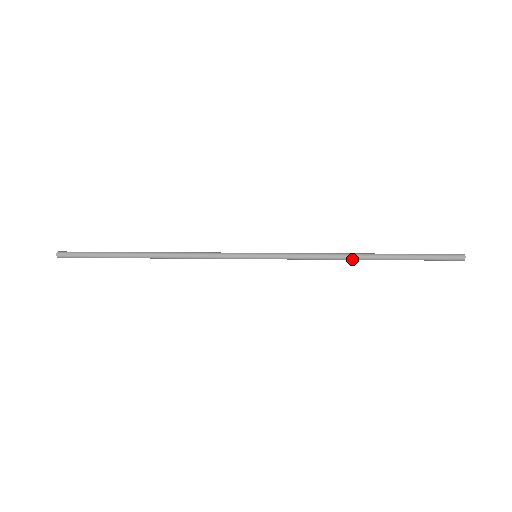
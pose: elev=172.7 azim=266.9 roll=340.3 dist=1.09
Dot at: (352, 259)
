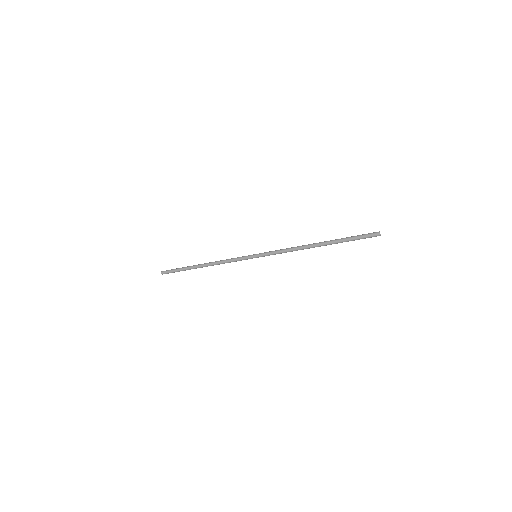
Dot at: (308, 246)
